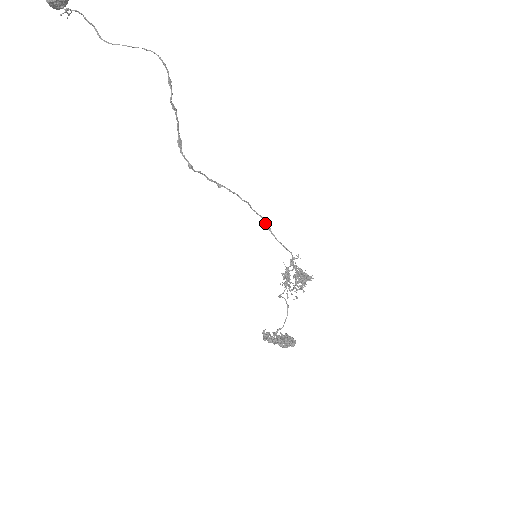
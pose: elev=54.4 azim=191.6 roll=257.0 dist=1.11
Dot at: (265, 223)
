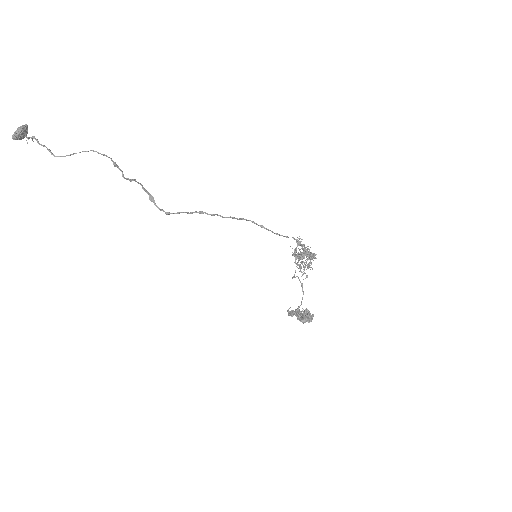
Dot at: (256, 224)
